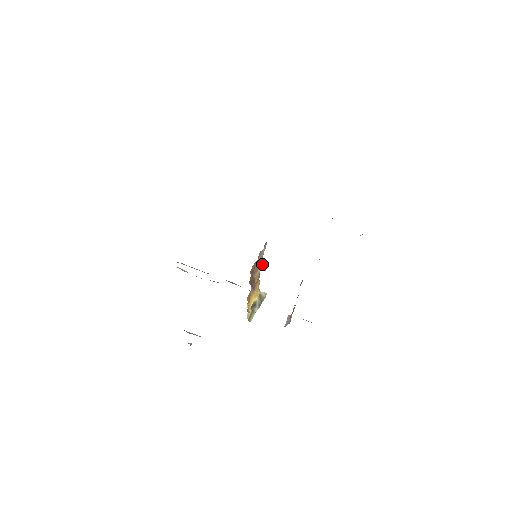
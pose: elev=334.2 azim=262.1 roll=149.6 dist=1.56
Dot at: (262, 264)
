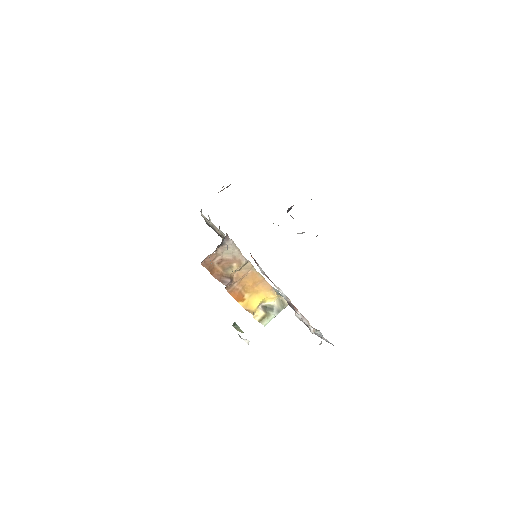
Dot at: (244, 262)
